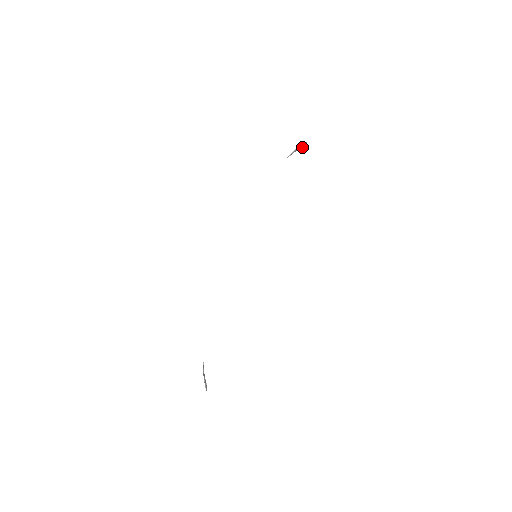
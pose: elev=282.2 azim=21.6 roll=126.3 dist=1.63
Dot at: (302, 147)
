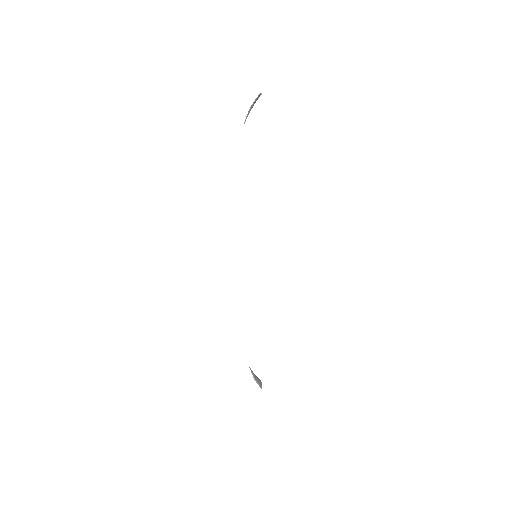
Dot at: (257, 99)
